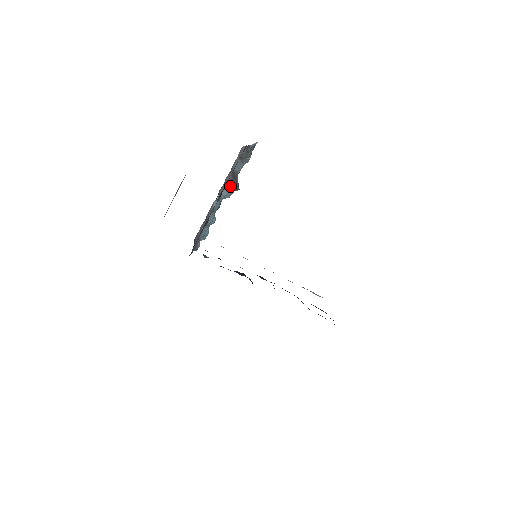
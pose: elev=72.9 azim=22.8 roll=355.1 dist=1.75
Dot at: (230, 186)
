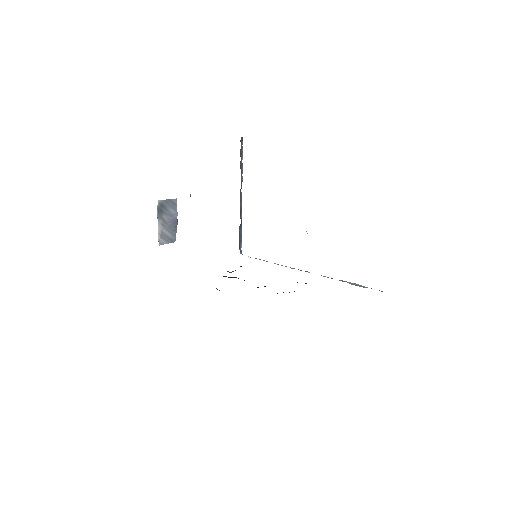
Dot at: occluded
